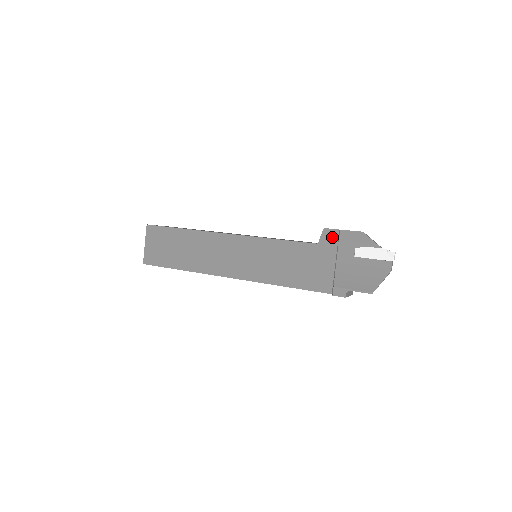
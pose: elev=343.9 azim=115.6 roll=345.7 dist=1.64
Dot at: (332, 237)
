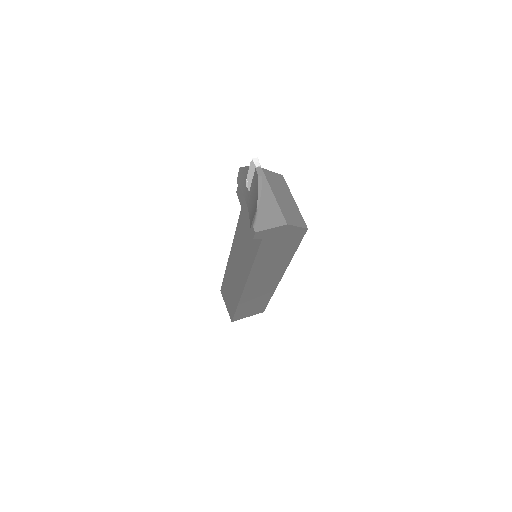
Dot at: (240, 193)
